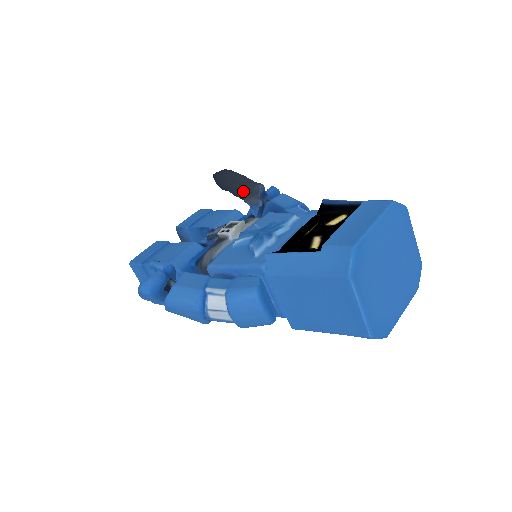
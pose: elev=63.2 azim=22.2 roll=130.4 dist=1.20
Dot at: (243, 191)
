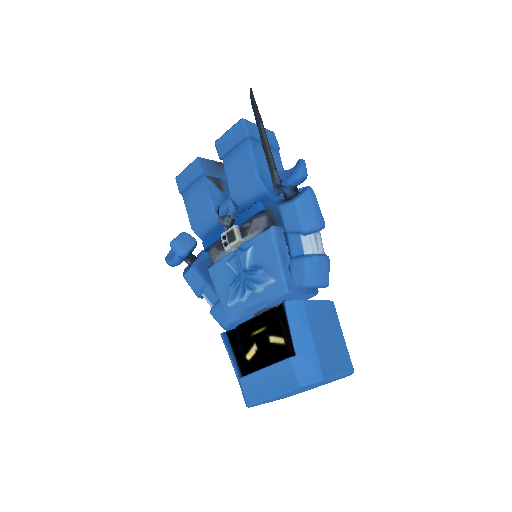
Dot at: (266, 159)
